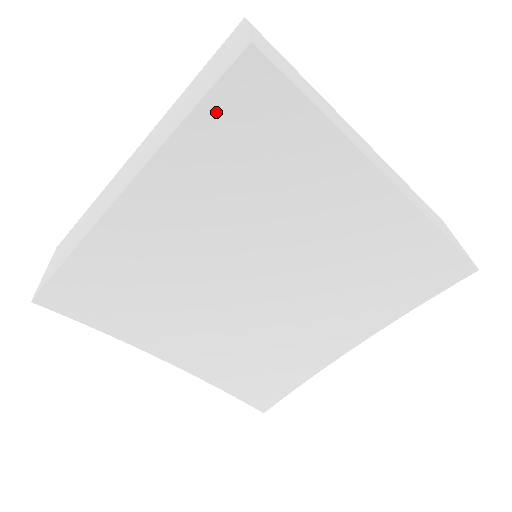
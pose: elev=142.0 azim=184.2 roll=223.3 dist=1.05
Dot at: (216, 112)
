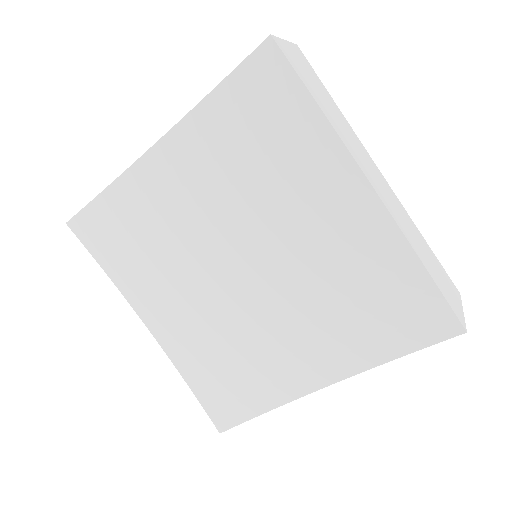
Dot at: (236, 90)
